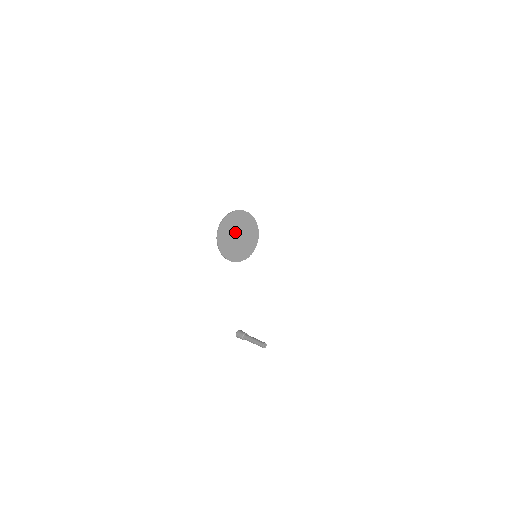
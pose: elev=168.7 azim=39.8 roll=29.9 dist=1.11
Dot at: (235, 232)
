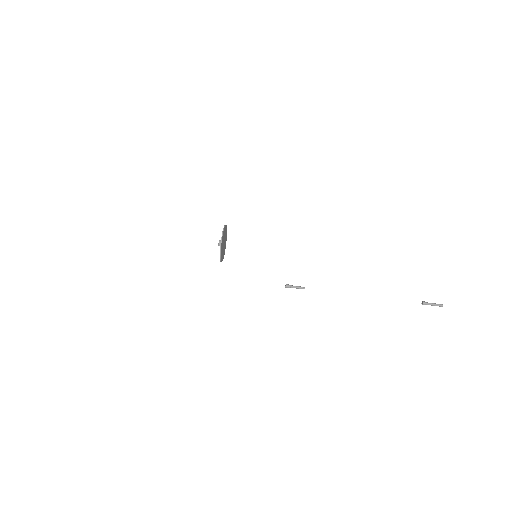
Dot at: (223, 247)
